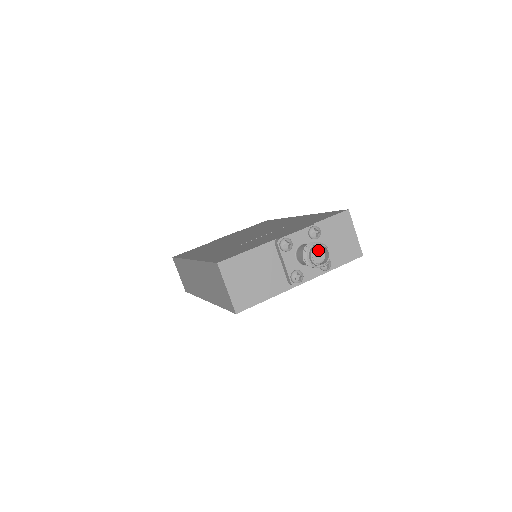
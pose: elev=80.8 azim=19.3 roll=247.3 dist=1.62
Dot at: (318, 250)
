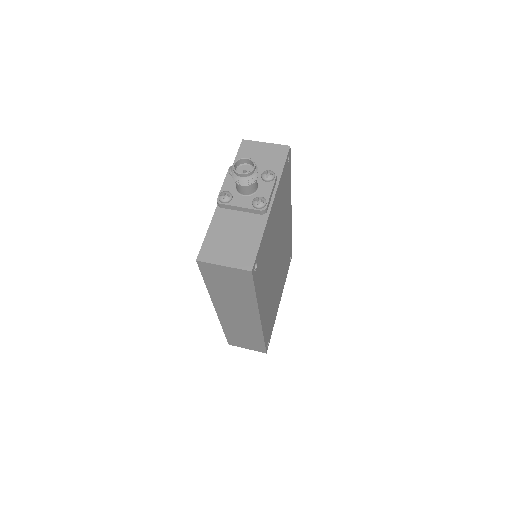
Dot at: (242, 168)
